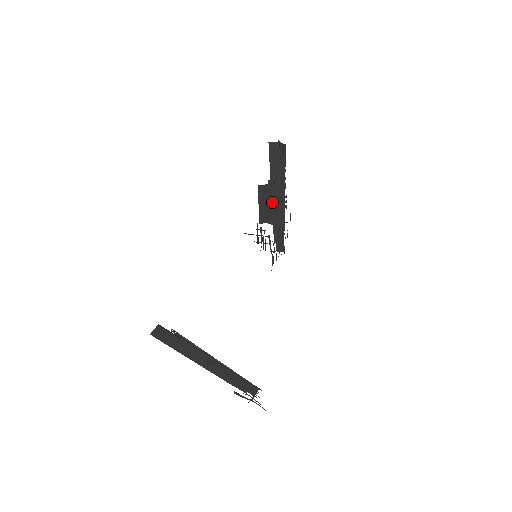
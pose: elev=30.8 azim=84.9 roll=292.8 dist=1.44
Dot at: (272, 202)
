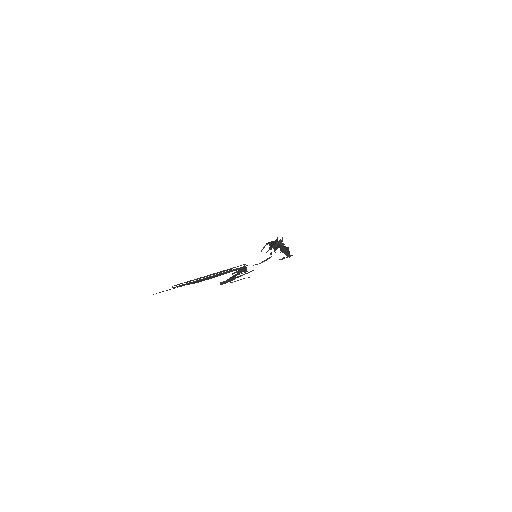
Dot at: occluded
